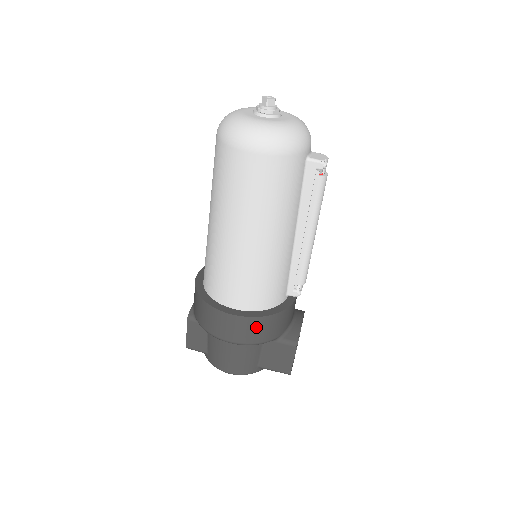
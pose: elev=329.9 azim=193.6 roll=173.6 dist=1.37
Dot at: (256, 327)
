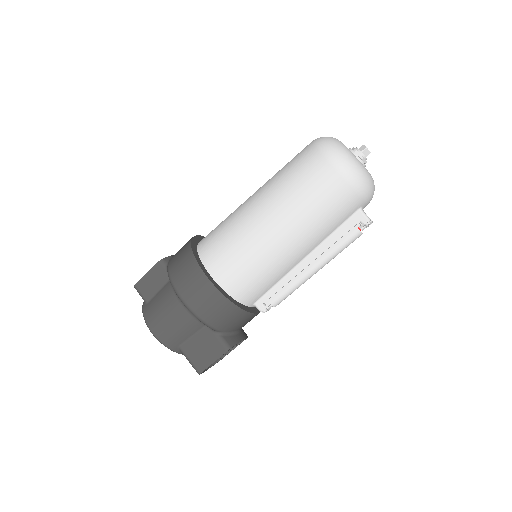
Dot at: (215, 304)
